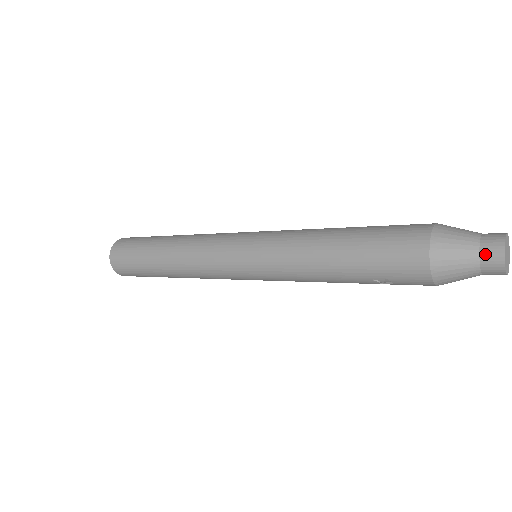
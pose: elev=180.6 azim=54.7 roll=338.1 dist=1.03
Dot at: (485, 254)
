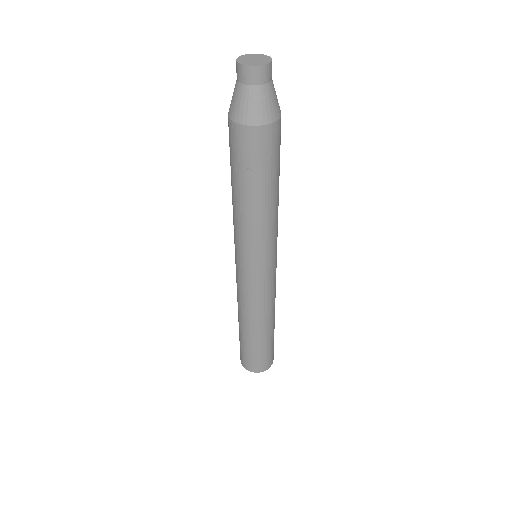
Dot at: occluded
